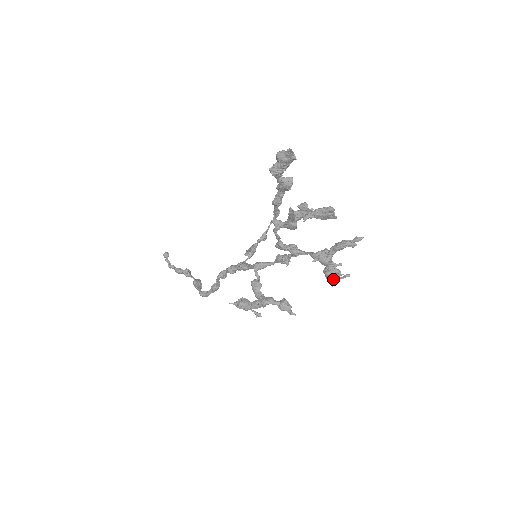
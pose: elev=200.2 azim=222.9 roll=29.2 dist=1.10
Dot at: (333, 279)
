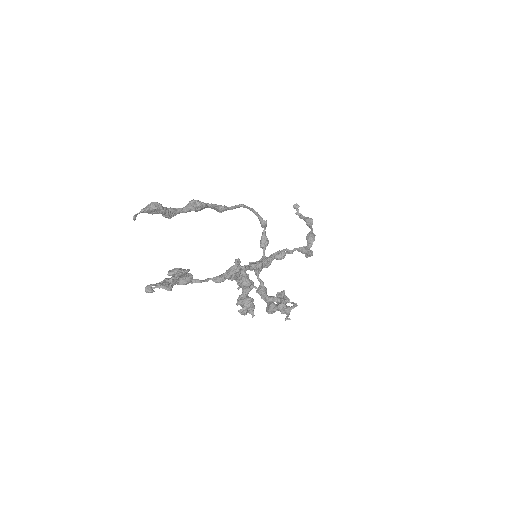
Dot at: occluded
